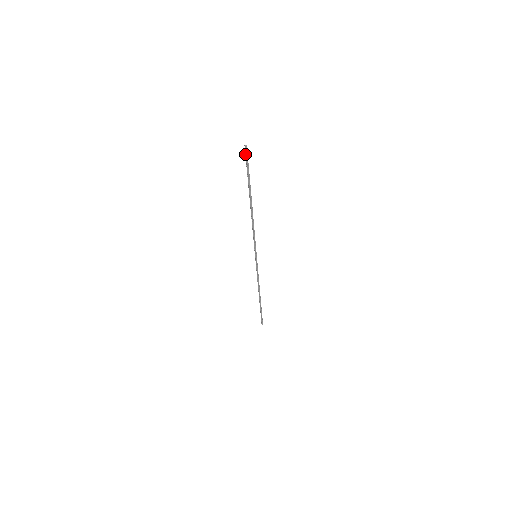
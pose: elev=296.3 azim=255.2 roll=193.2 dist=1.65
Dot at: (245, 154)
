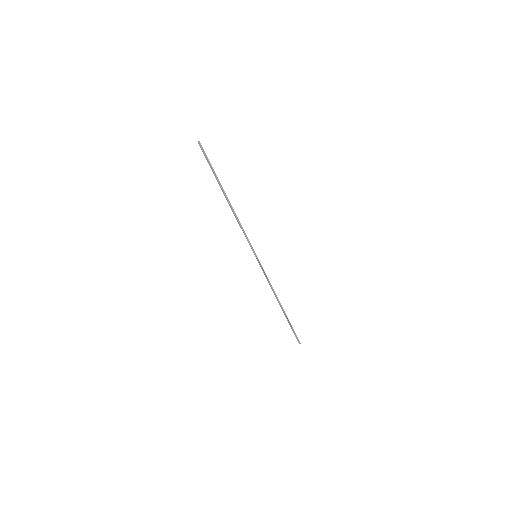
Dot at: occluded
